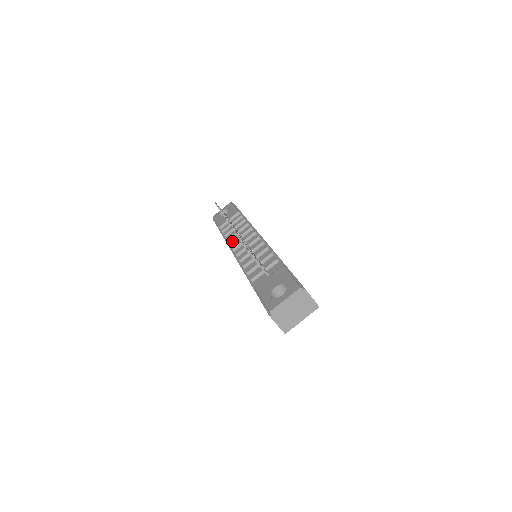
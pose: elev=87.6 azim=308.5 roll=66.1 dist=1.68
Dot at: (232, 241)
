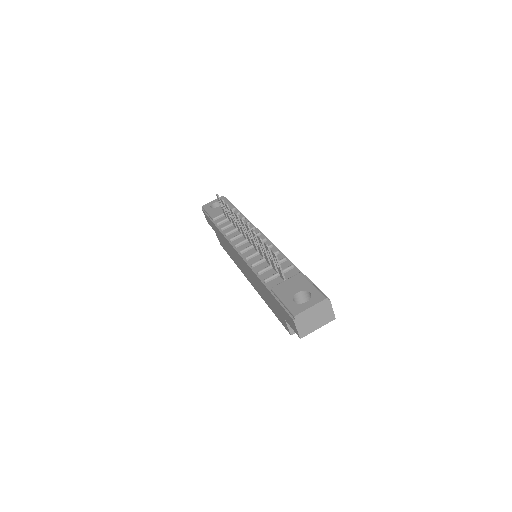
Dot at: occluded
